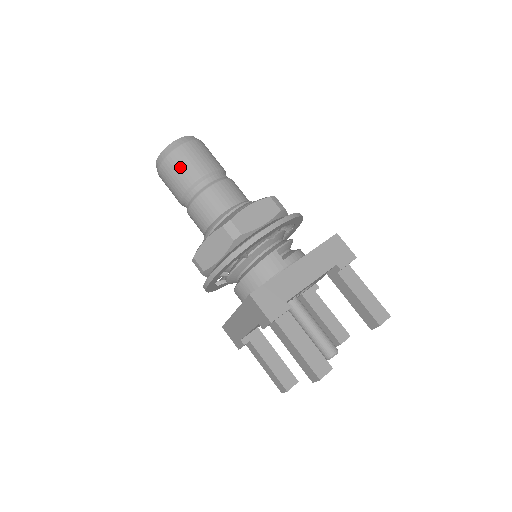
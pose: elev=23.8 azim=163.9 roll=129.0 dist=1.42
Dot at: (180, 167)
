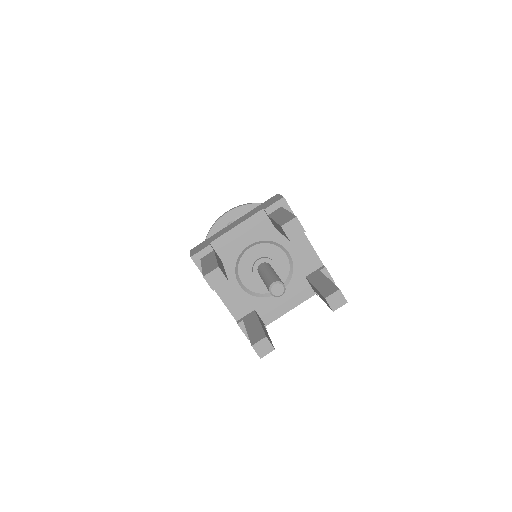
Dot at: occluded
